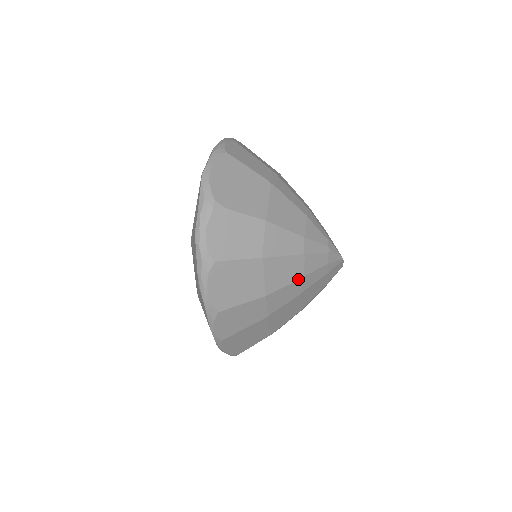
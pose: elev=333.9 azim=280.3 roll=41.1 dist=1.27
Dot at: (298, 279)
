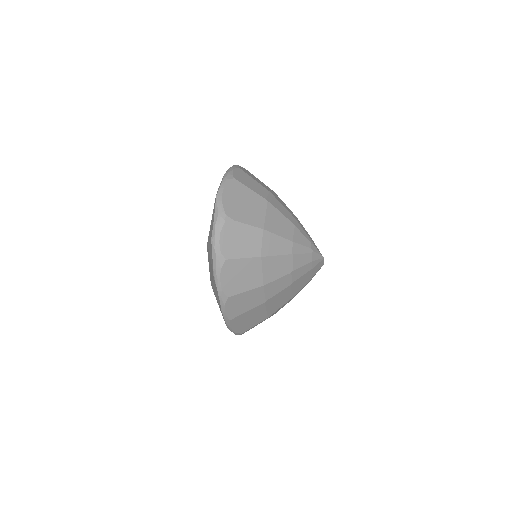
Dot at: (288, 273)
